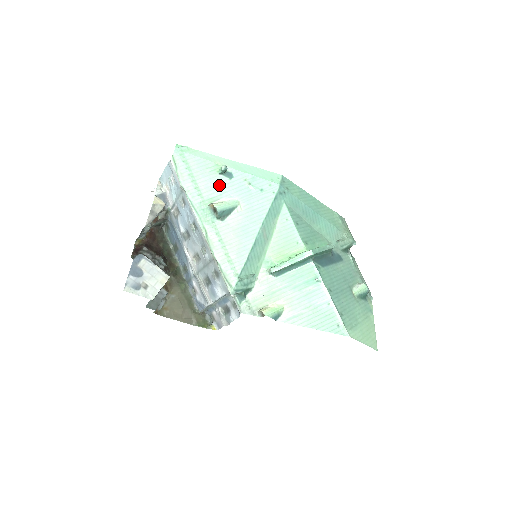
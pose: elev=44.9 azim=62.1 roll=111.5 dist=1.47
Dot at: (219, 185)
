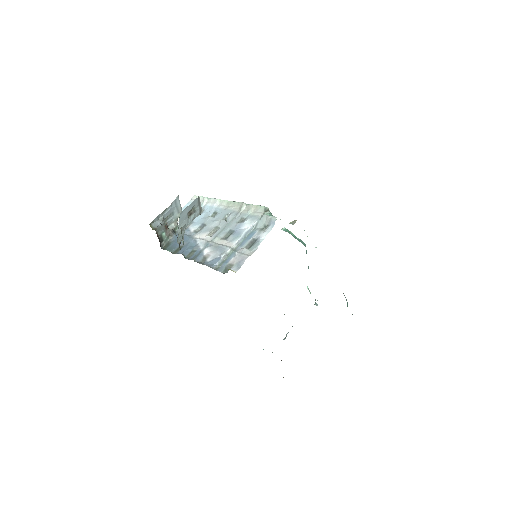
Dot at: occluded
